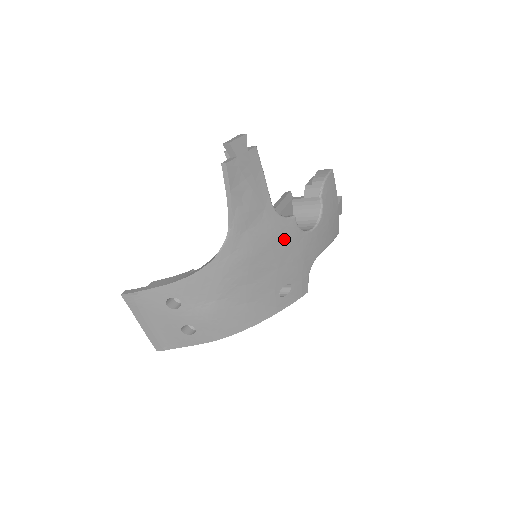
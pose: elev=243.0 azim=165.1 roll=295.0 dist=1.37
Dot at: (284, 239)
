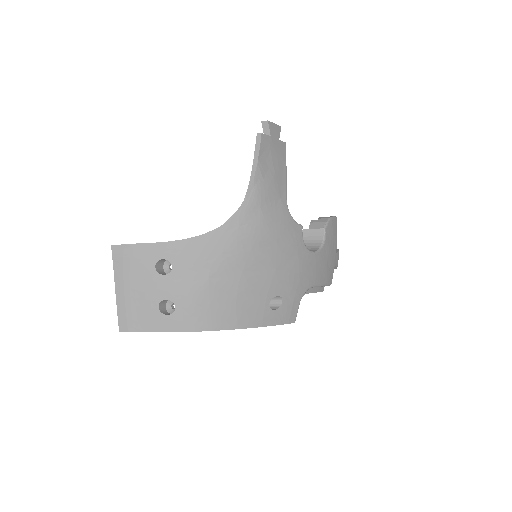
Dot at: (289, 241)
